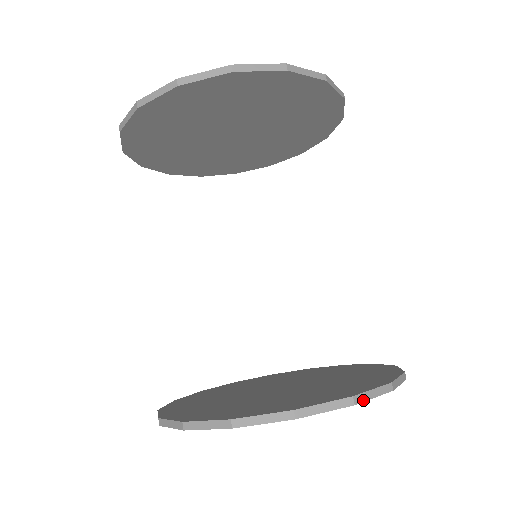
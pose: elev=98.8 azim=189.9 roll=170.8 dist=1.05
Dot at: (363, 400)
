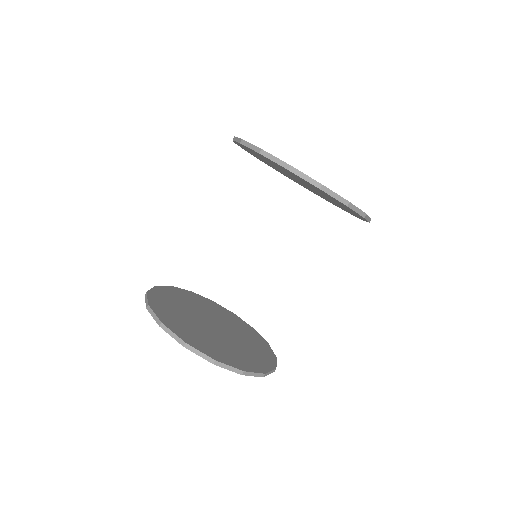
Dot at: (220, 366)
